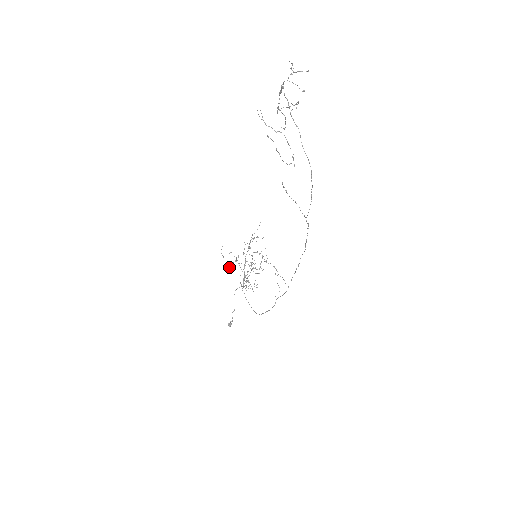
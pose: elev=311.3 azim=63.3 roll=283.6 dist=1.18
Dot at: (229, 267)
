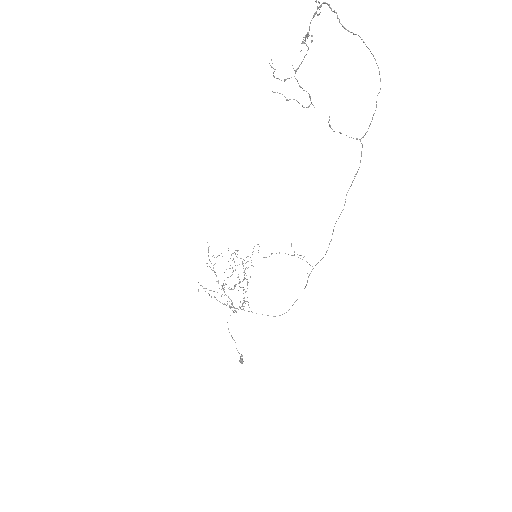
Dot at: (221, 296)
